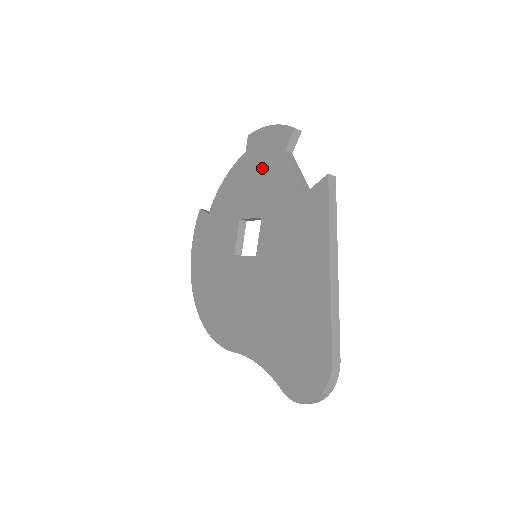
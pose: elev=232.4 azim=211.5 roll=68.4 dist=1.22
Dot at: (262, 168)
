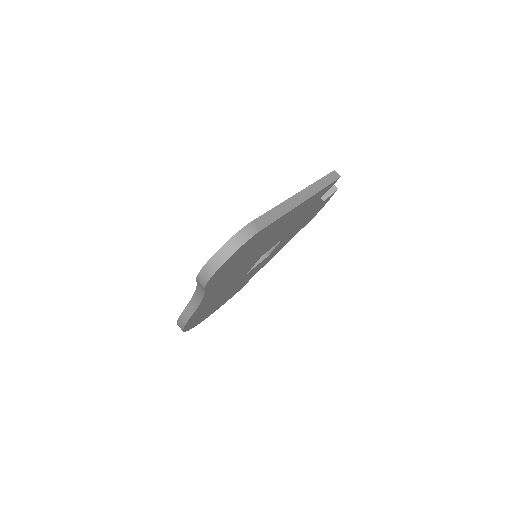
Dot at: occluded
